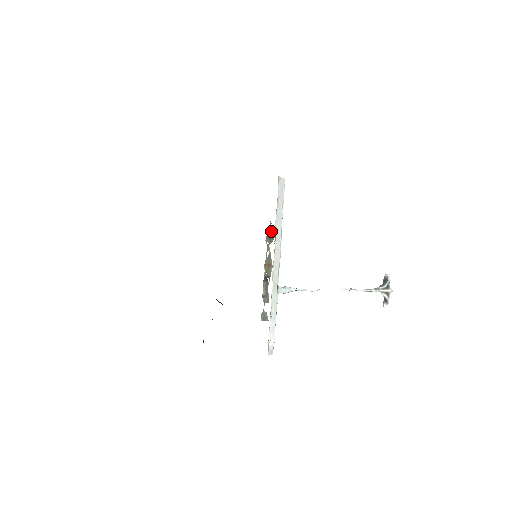
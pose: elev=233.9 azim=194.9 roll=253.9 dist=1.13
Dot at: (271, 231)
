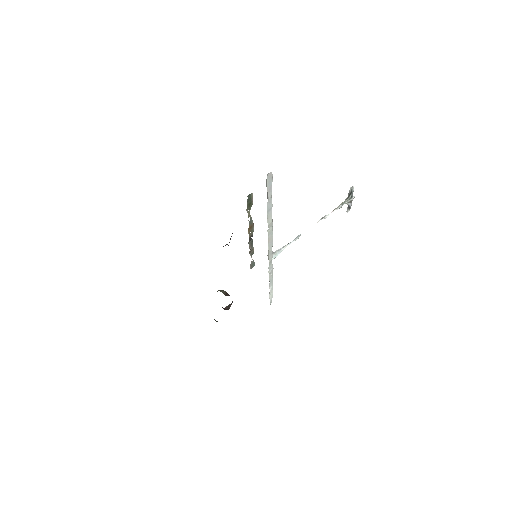
Dot at: (249, 199)
